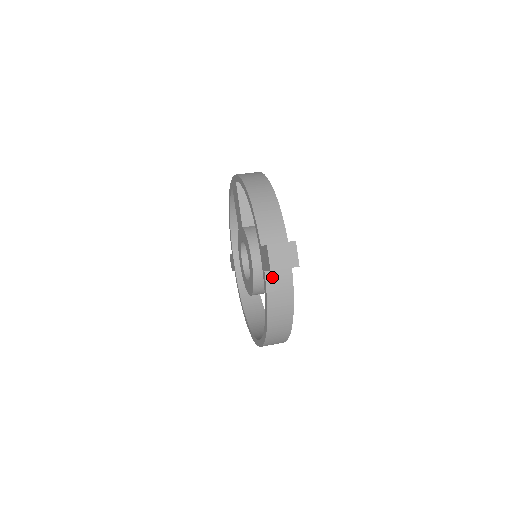
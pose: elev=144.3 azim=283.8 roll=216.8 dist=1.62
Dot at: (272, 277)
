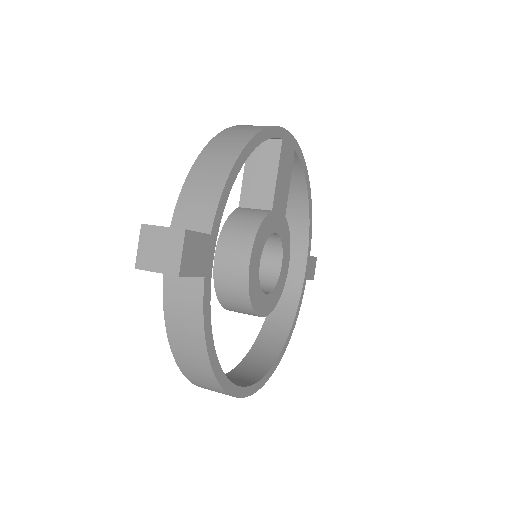
Dot at: (173, 283)
